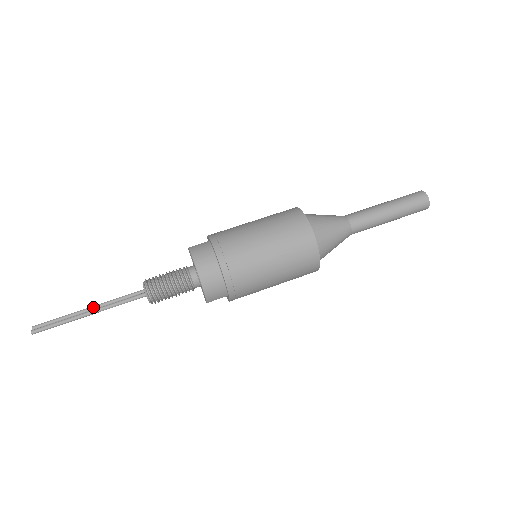
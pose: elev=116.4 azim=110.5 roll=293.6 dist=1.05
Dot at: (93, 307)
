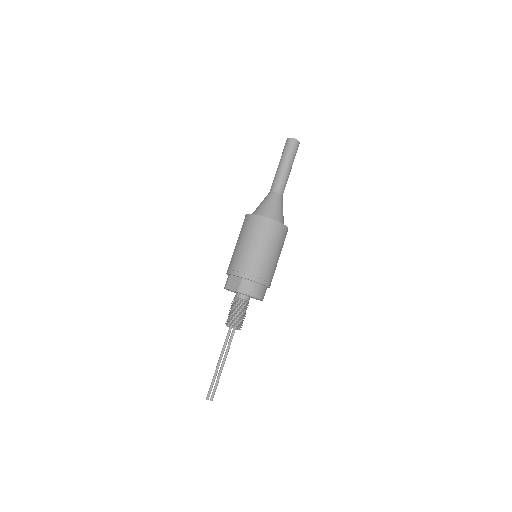
Dot at: (220, 361)
